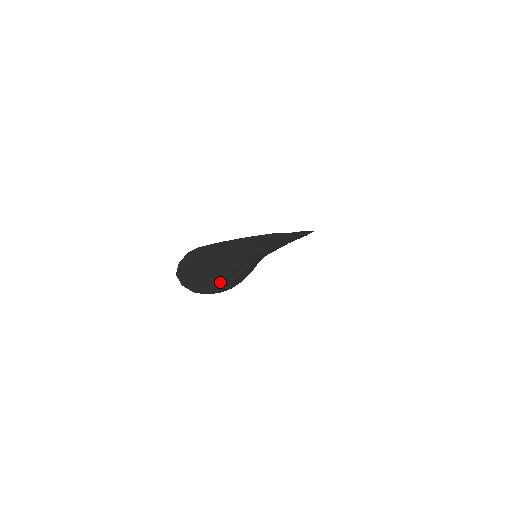
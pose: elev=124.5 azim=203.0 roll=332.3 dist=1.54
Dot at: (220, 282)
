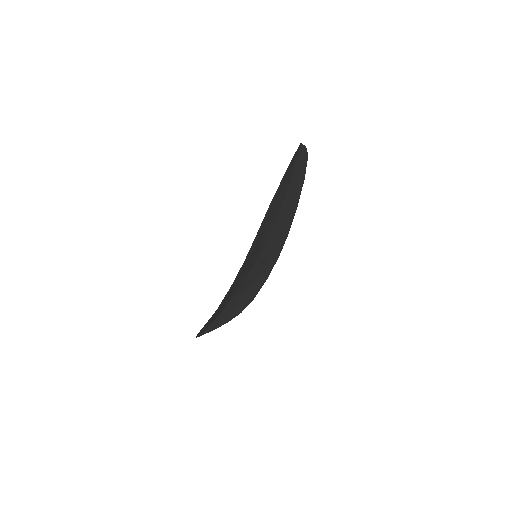
Dot at: (262, 232)
